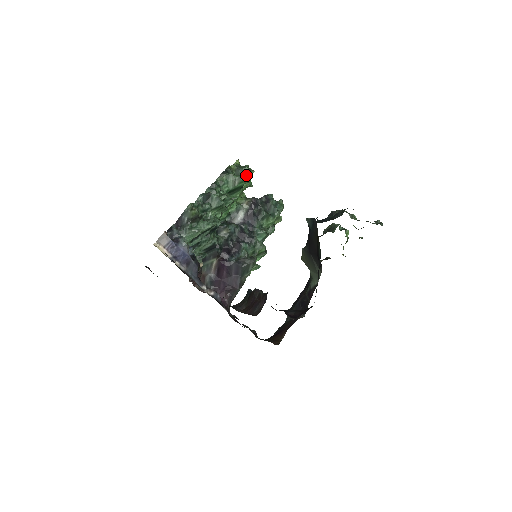
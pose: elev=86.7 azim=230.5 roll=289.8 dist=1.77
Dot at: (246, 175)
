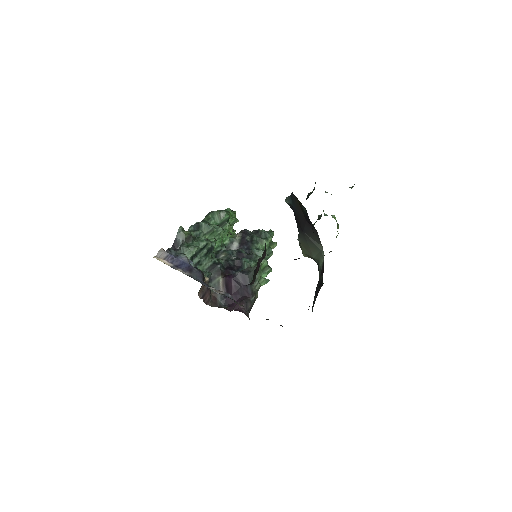
Dot at: (230, 214)
